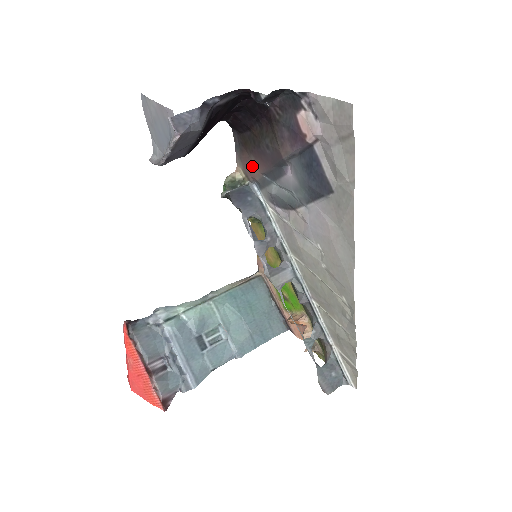
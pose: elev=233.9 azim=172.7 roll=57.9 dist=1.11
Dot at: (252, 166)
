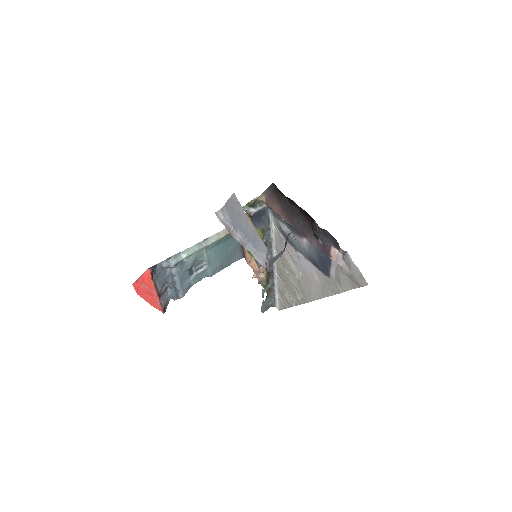
Dot at: (276, 207)
